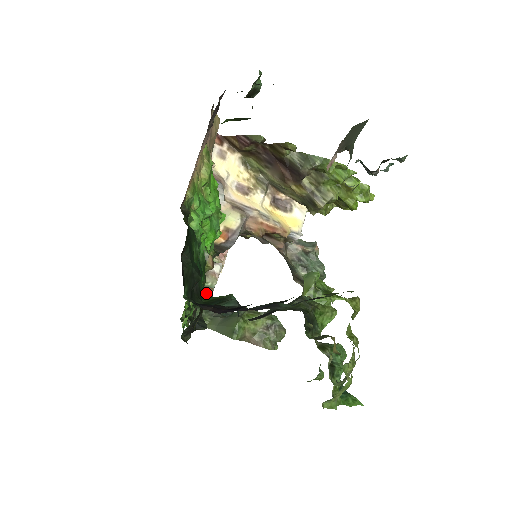
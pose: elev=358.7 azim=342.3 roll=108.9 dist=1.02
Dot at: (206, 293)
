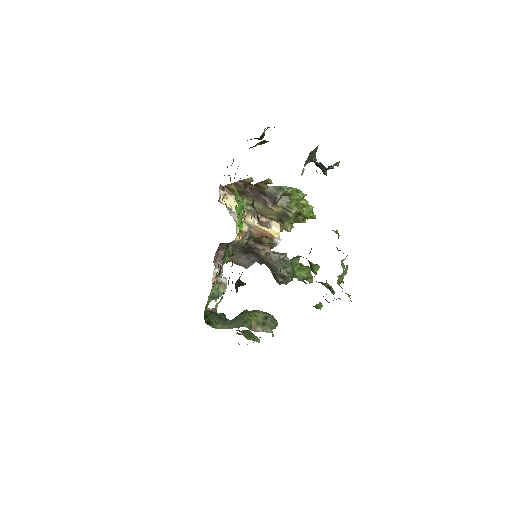
Dot at: (212, 311)
